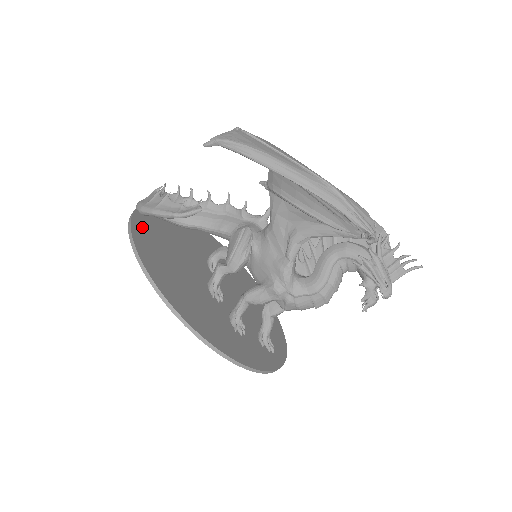
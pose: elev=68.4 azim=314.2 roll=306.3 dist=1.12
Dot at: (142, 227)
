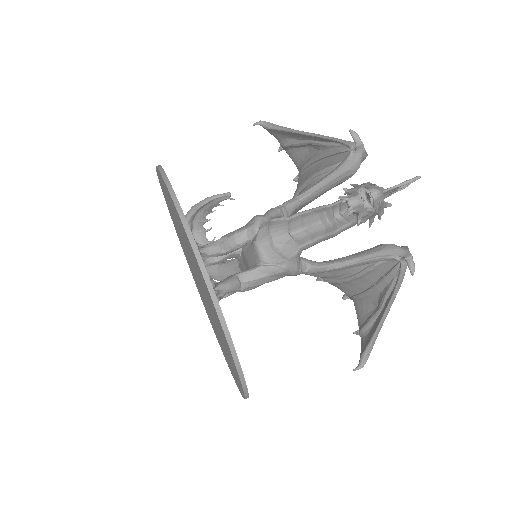
Dot at: occluded
